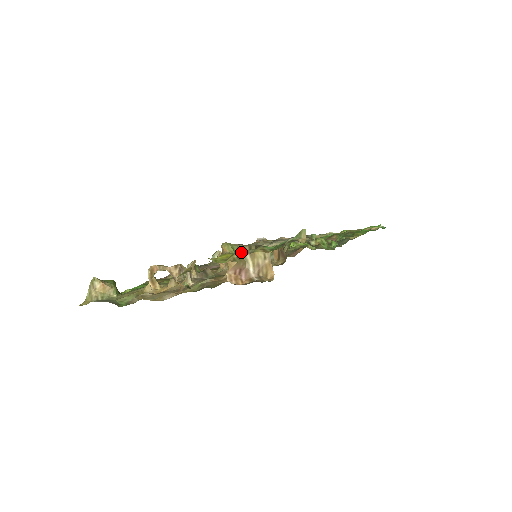
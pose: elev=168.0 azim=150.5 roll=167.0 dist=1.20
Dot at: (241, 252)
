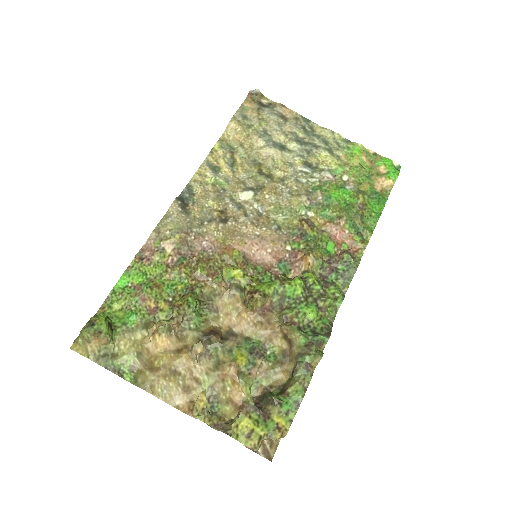
Dot at: (262, 436)
